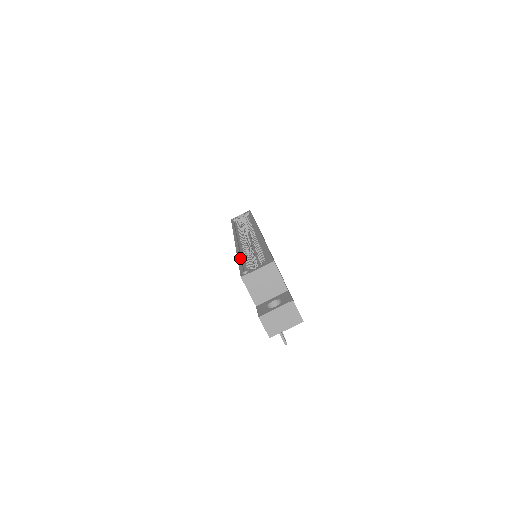
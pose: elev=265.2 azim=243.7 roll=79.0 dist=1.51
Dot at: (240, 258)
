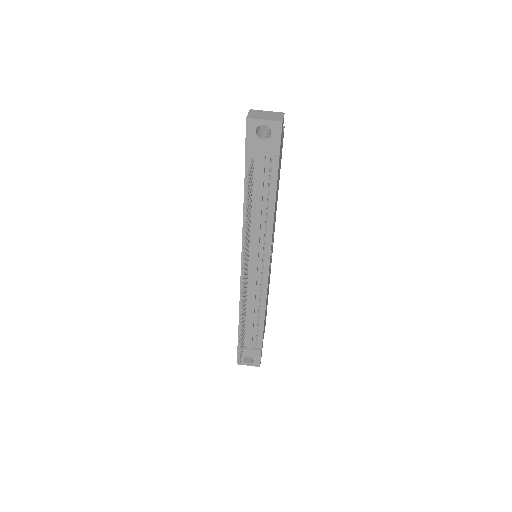
Dot at: occluded
